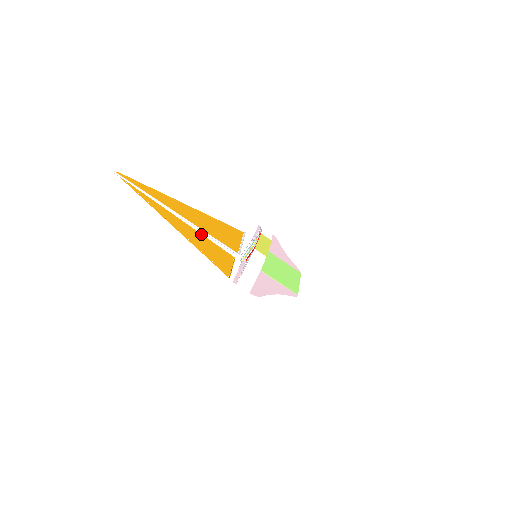
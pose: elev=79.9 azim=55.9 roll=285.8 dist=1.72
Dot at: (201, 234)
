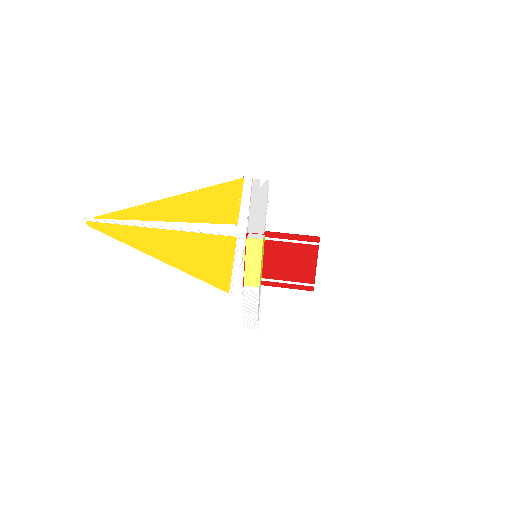
Dot at: (192, 222)
